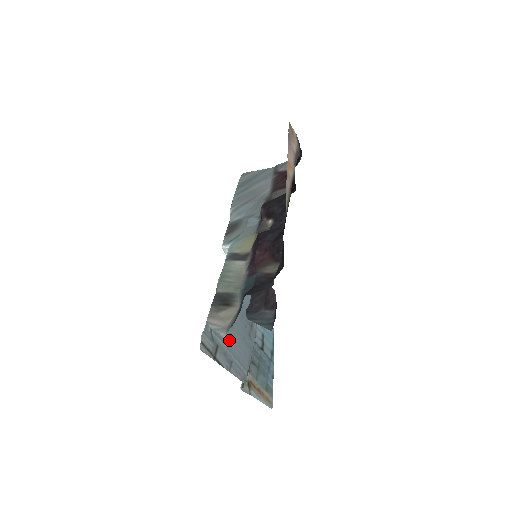
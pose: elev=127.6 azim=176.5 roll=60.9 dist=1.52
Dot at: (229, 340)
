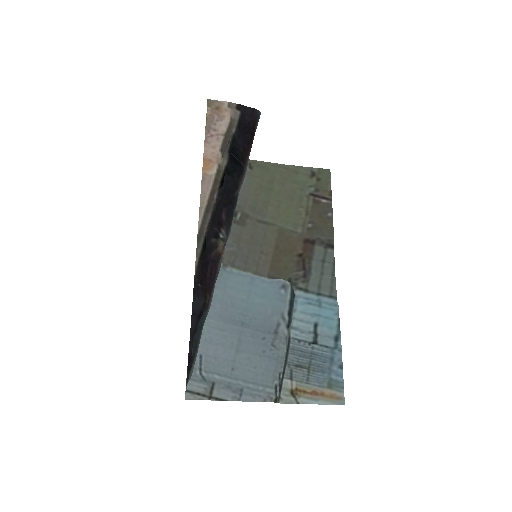
Dot at: (233, 368)
